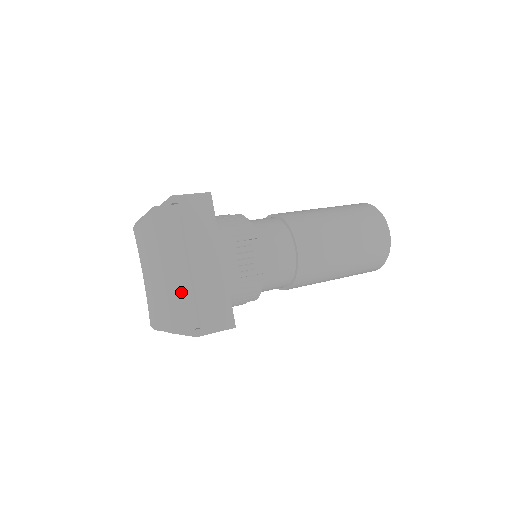
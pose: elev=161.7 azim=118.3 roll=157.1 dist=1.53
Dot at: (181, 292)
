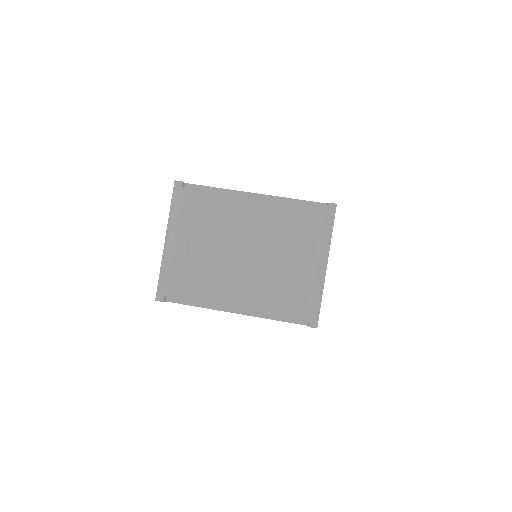
Dot at: occluded
